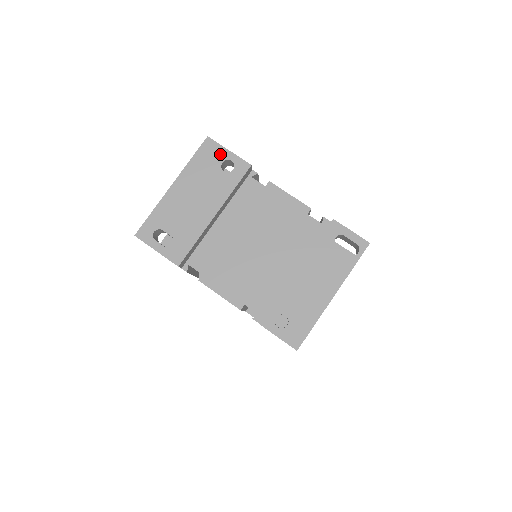
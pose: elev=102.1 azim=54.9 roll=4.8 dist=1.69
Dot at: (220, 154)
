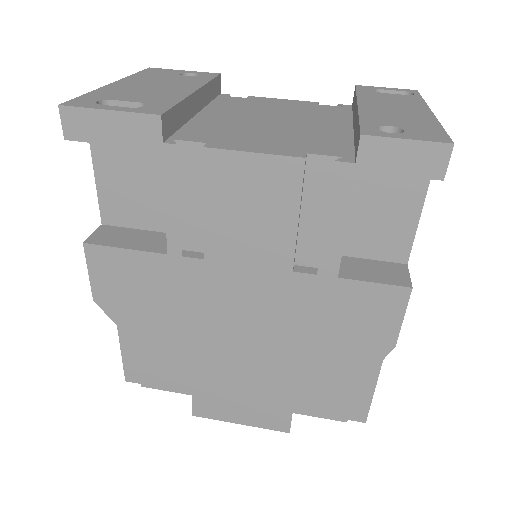
Dot at: (174, 72)
